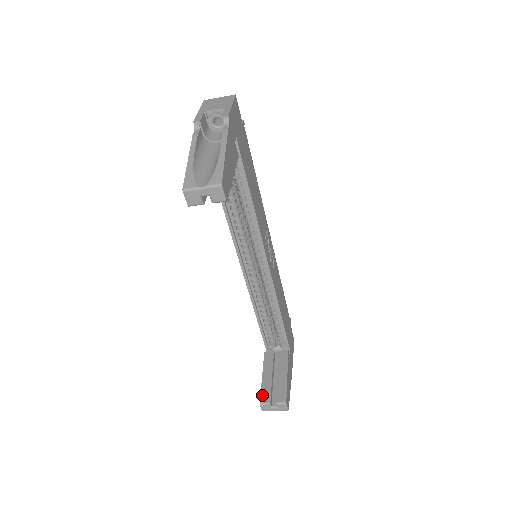
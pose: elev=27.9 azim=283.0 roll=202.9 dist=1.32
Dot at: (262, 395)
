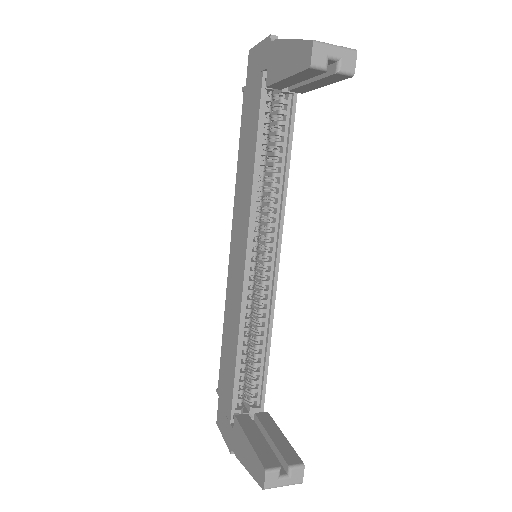
Dot at: (263, 459)
